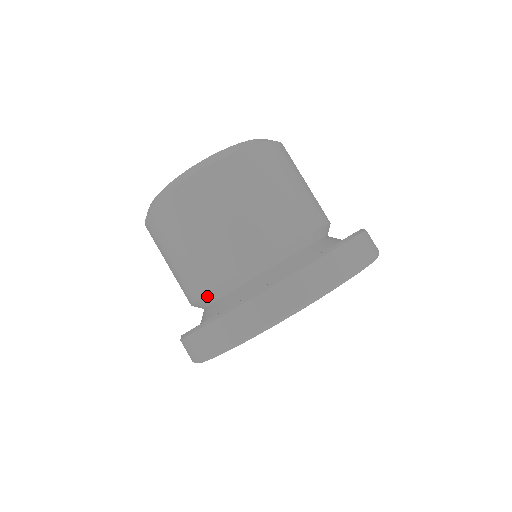
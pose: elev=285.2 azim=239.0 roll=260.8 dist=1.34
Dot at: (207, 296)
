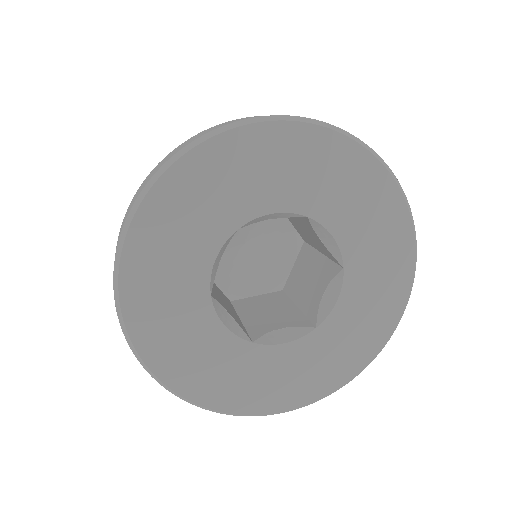
Dot at: occluded
